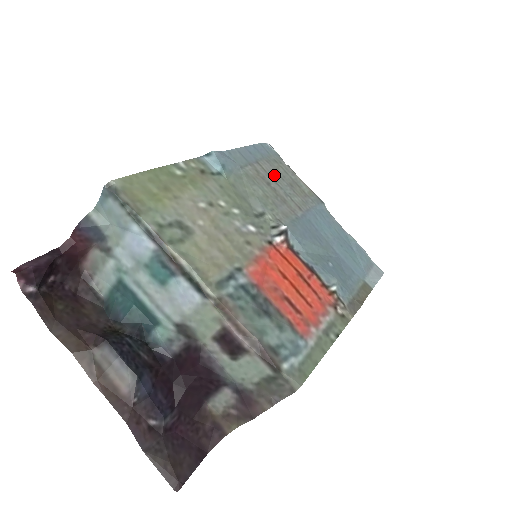
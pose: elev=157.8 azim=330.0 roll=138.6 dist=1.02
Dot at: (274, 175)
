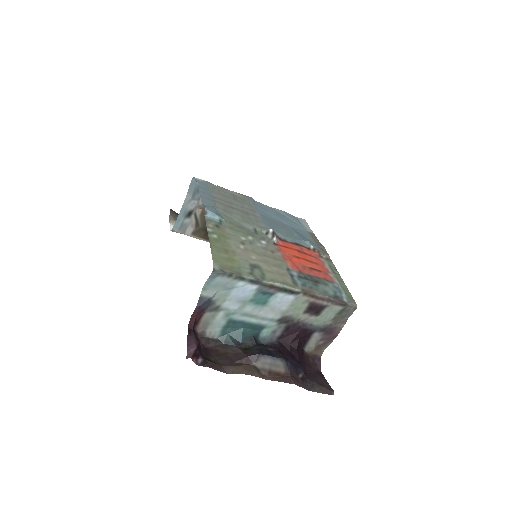
Dot at: (225, 199)
